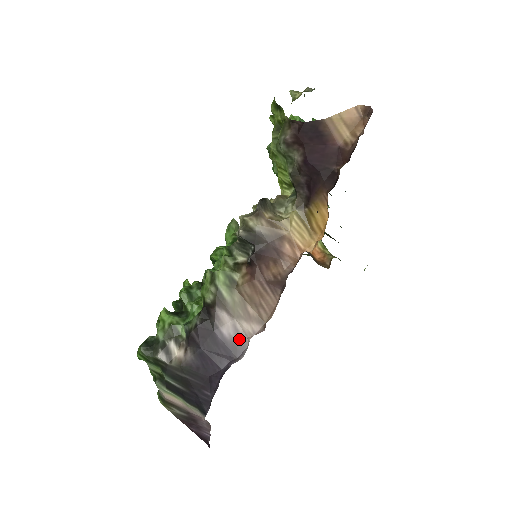
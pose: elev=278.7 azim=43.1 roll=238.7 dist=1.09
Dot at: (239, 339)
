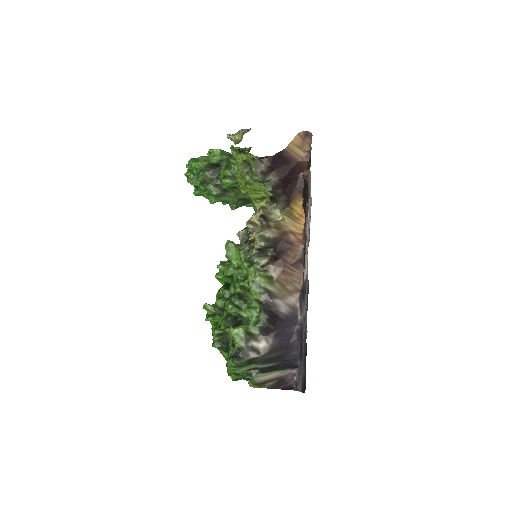
Dot at: (292, 309)
